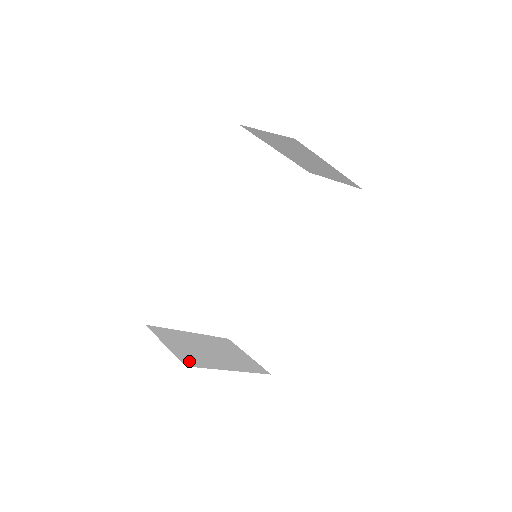
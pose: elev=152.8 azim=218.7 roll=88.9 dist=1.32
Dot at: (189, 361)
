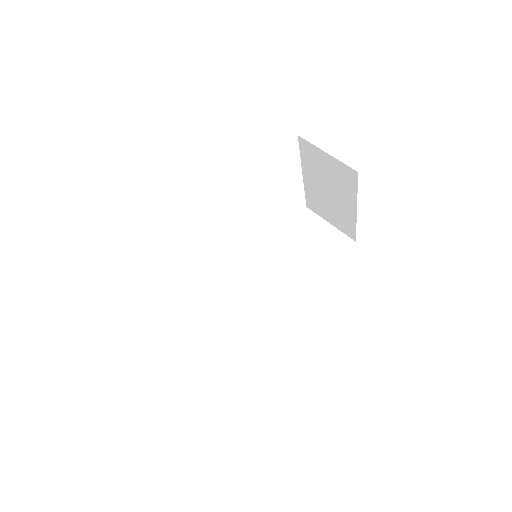
Dot at: occluded
